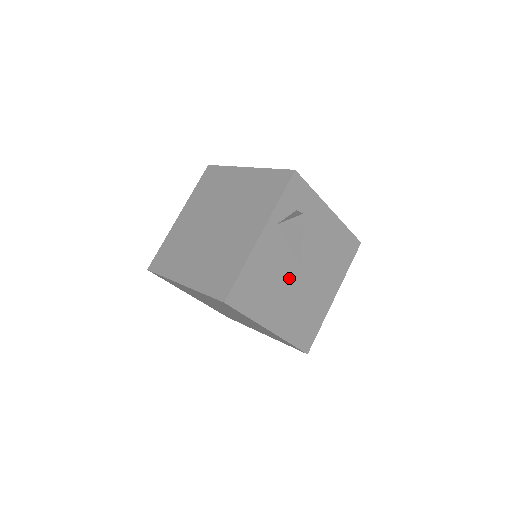
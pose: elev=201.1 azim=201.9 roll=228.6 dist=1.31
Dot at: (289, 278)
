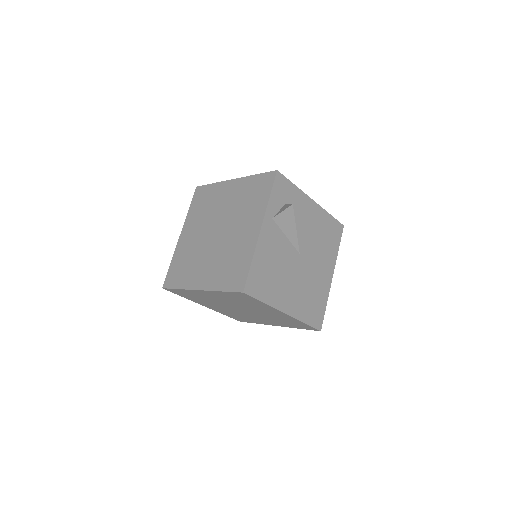
Dot at: (291, 264)
